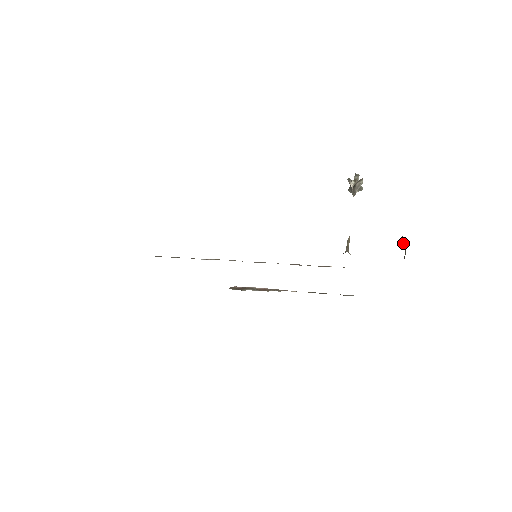
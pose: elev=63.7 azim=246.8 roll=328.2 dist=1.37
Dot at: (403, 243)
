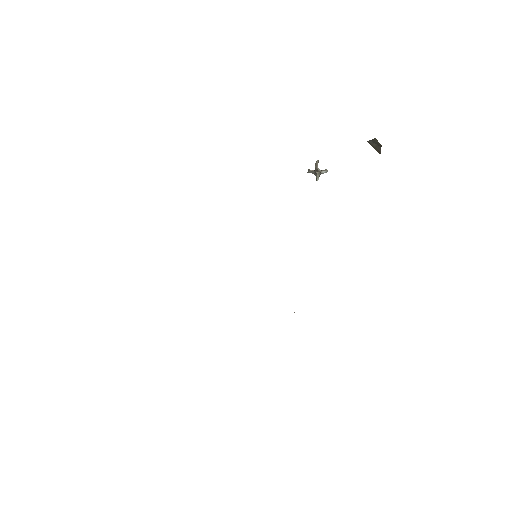
Dot at: (374, 145)
